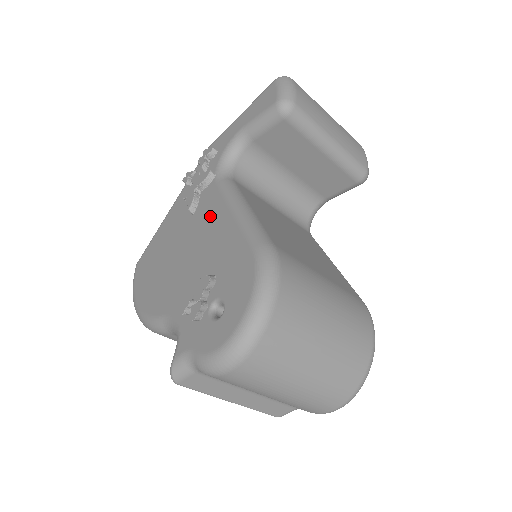
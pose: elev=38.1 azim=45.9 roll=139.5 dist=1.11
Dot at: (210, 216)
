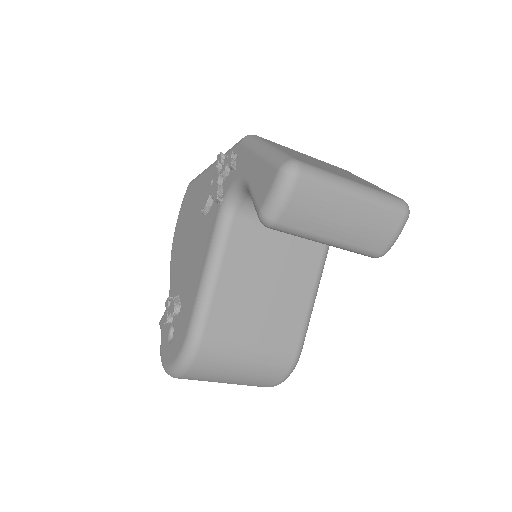
Dot at: (202, 246)
